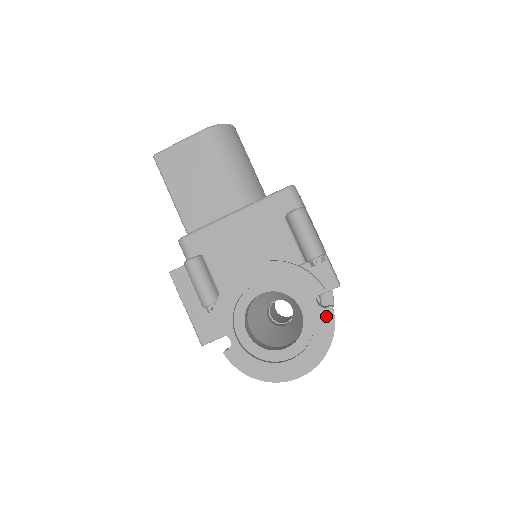
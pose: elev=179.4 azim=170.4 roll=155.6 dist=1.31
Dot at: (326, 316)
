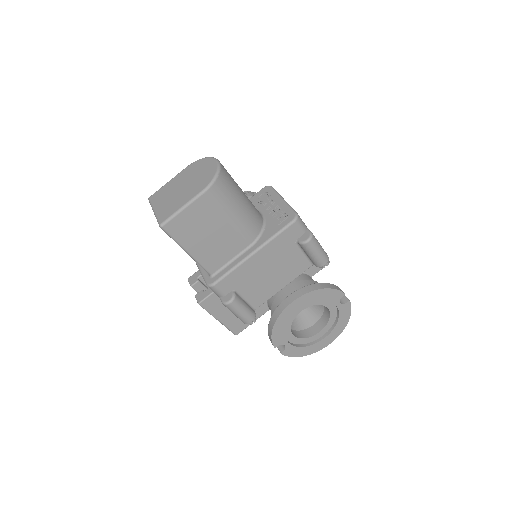
Dot at: (346, 307)
